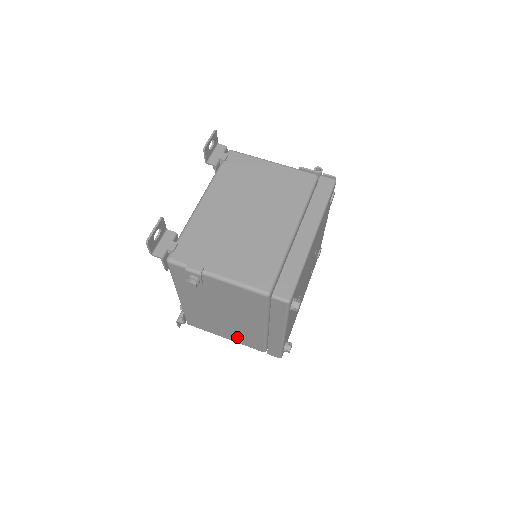
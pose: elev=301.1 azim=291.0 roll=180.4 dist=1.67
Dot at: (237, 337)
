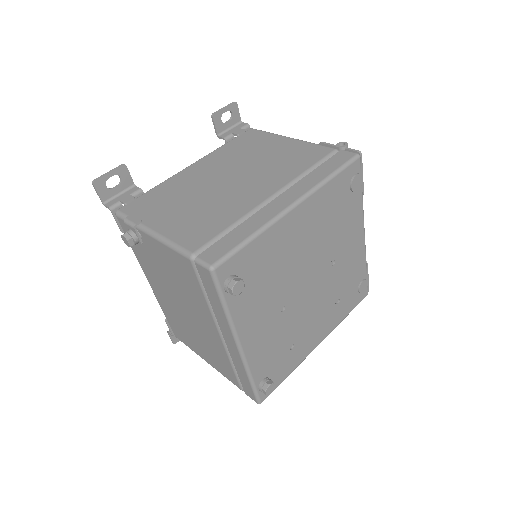
Dot at: (211, 358)
